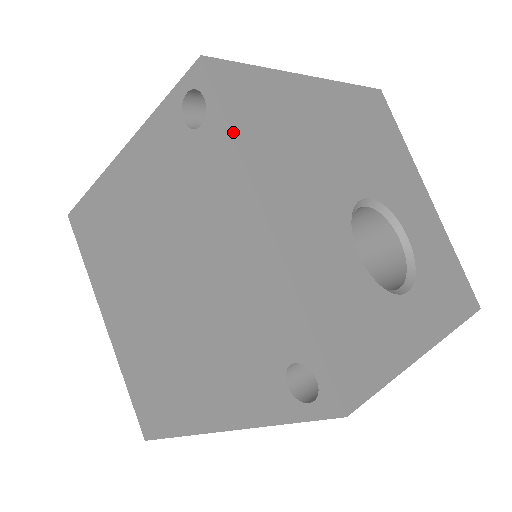
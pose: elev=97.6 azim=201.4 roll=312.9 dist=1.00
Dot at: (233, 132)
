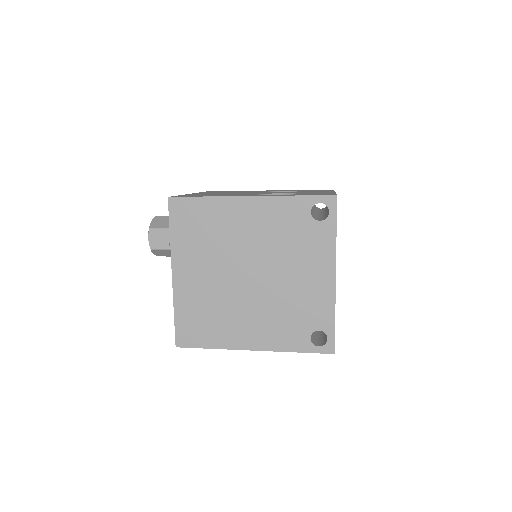
Dot at: (336, 234)
